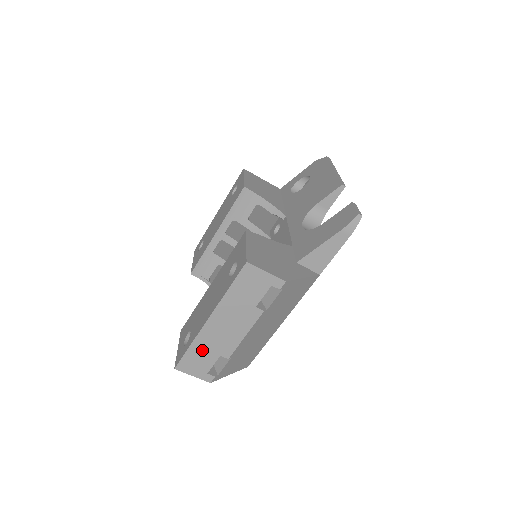
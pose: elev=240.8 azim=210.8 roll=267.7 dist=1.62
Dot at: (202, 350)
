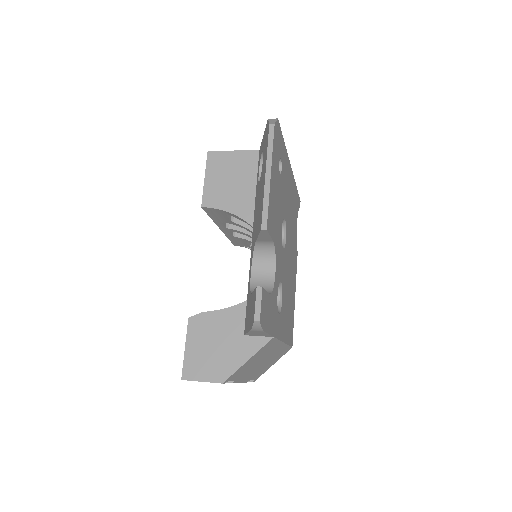
Dot at: occluded
